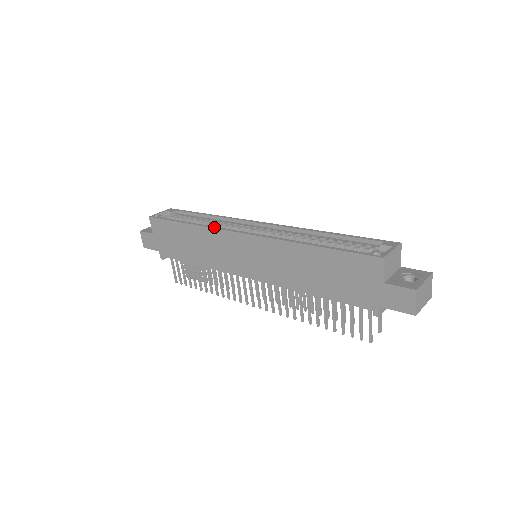
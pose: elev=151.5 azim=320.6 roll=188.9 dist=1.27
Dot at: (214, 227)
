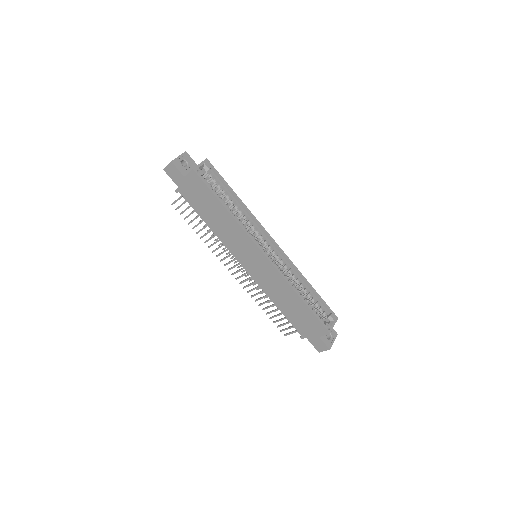
Dot at: (247, 232)
